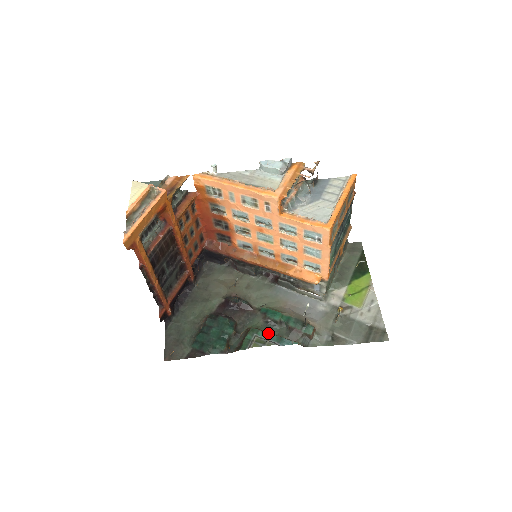
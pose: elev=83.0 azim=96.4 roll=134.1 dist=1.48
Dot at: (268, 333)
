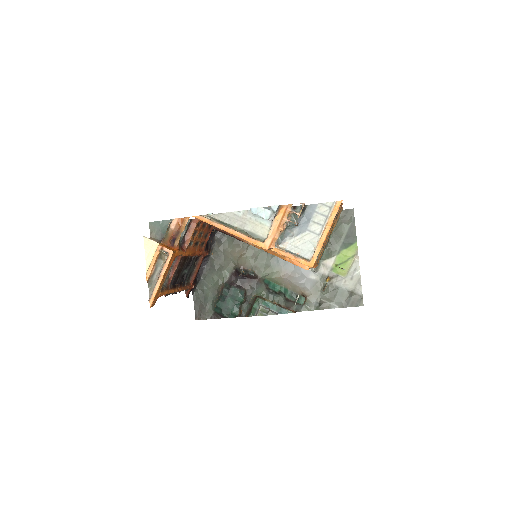
Dot at: (270, 303)
